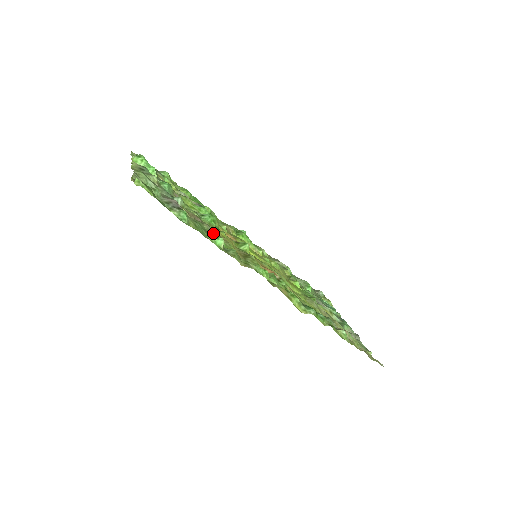
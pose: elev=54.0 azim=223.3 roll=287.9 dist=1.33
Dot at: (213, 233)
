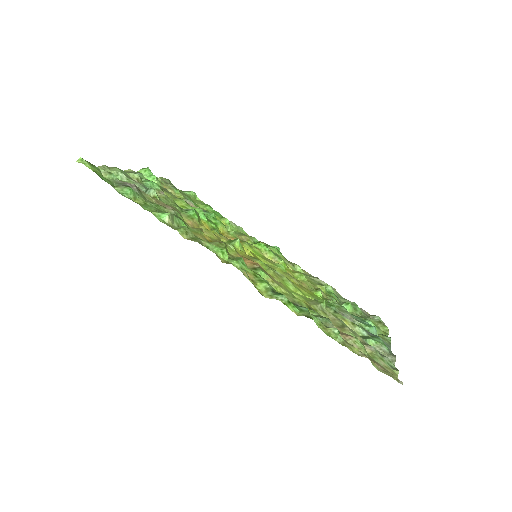
Dot at: occluded
